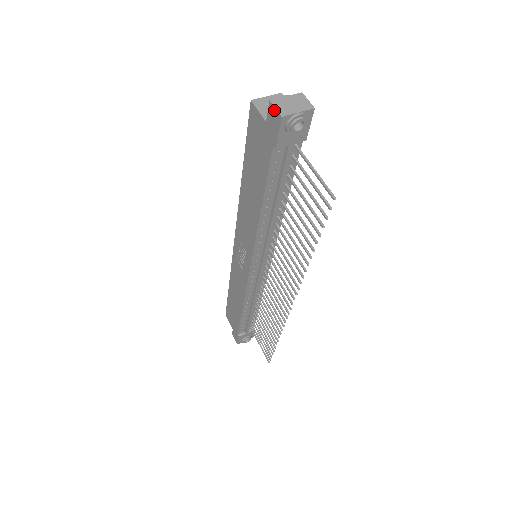
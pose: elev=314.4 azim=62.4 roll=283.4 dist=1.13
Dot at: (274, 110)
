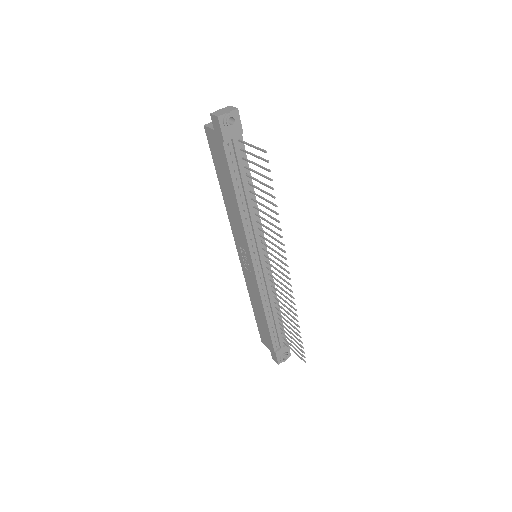
Dot at: (213, 117)
